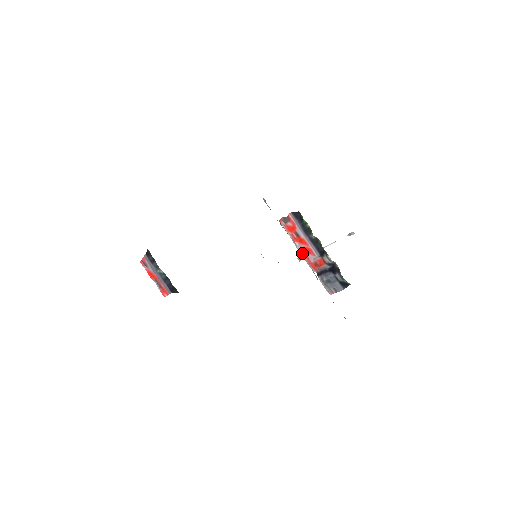
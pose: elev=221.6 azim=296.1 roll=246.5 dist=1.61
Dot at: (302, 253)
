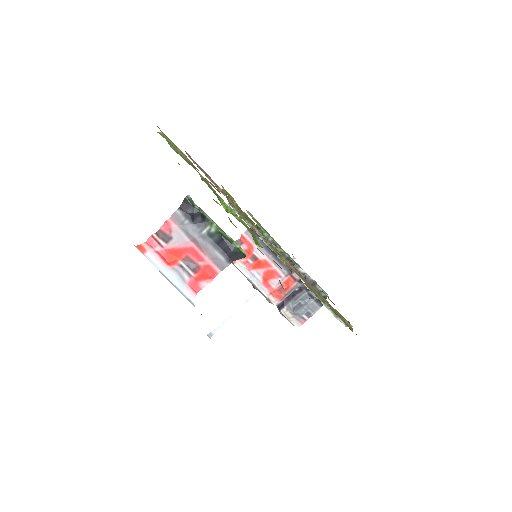
Dot at: (261, 282)
